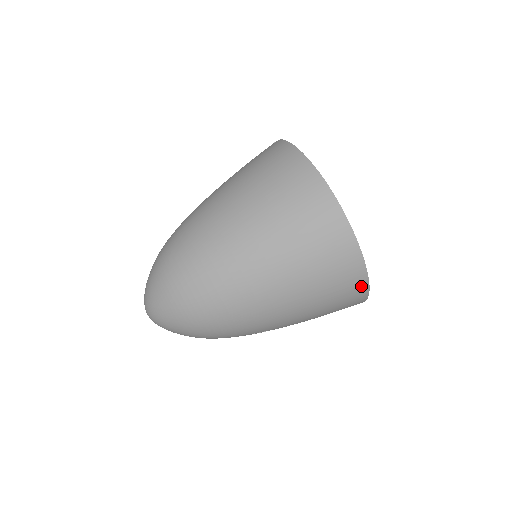
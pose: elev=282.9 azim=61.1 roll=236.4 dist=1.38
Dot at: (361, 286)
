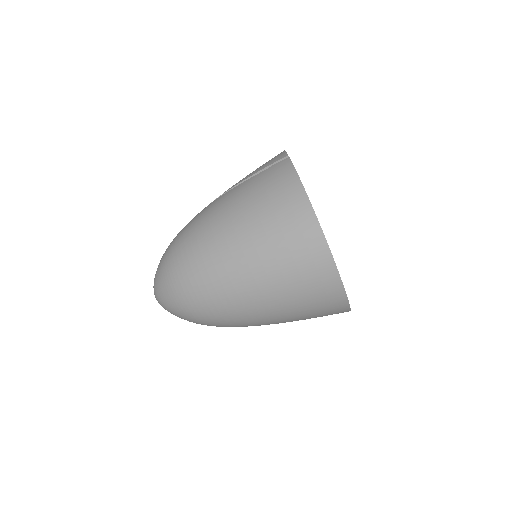
Dot at: (343, 311)
